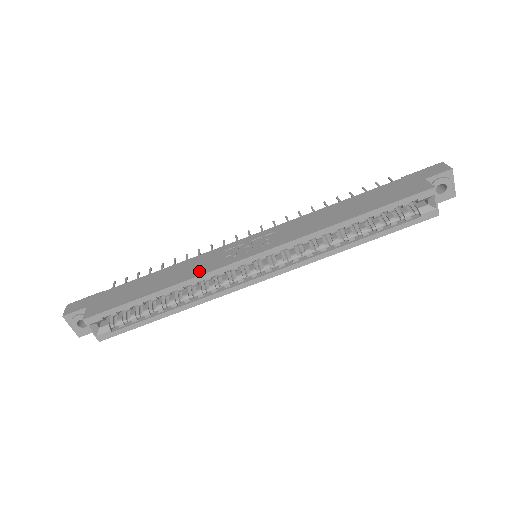
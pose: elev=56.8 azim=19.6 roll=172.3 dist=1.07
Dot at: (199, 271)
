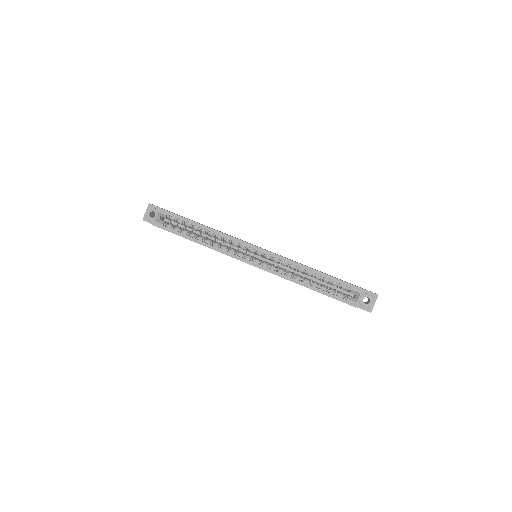
Dot at: occluded
